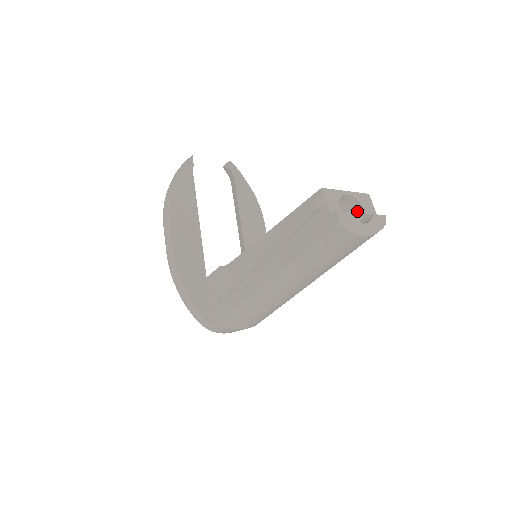
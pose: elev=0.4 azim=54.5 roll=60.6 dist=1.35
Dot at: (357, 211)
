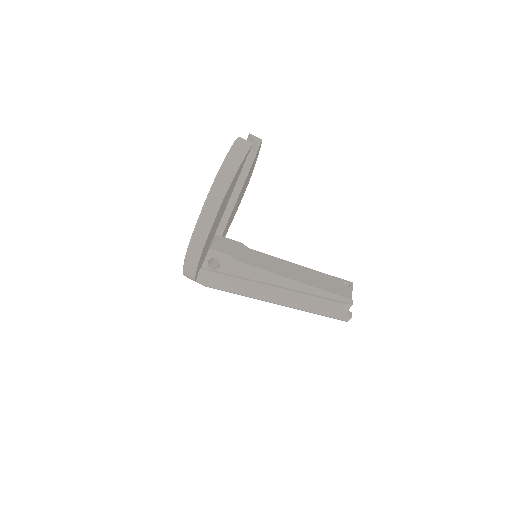
Dot at: occluded
